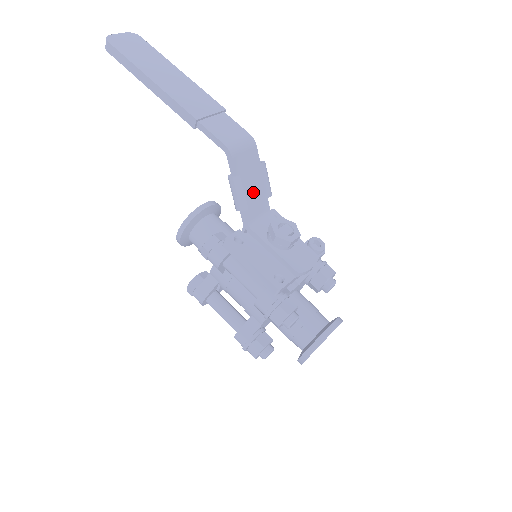
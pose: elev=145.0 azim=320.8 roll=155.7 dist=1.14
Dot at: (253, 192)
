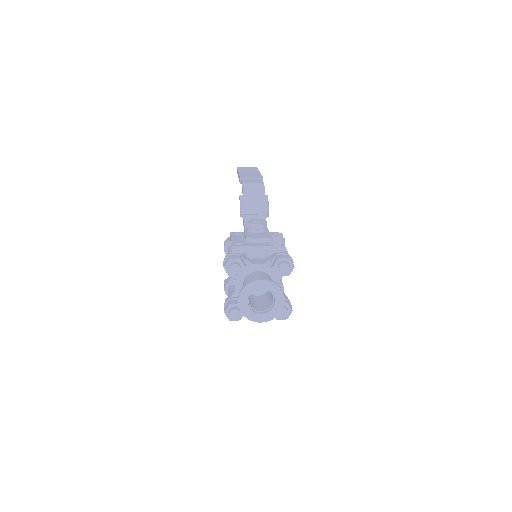
Dot at: (251, 206)
